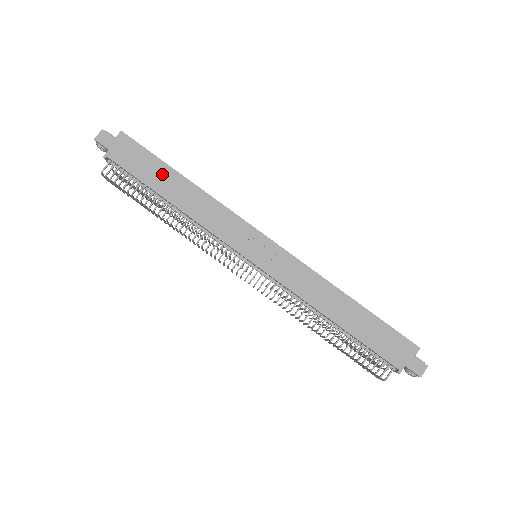
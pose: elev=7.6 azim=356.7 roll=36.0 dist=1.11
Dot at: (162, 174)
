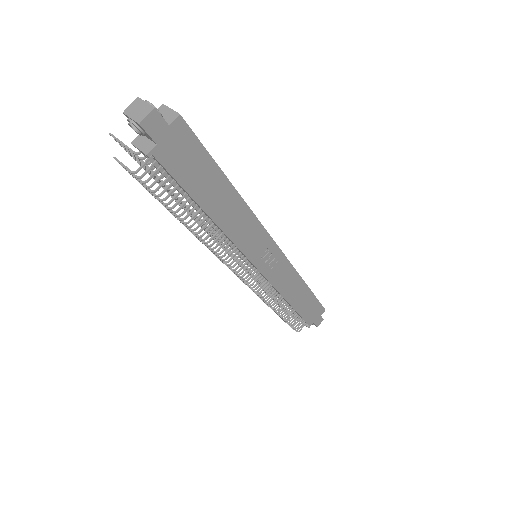
Dot at: (212, 183)
